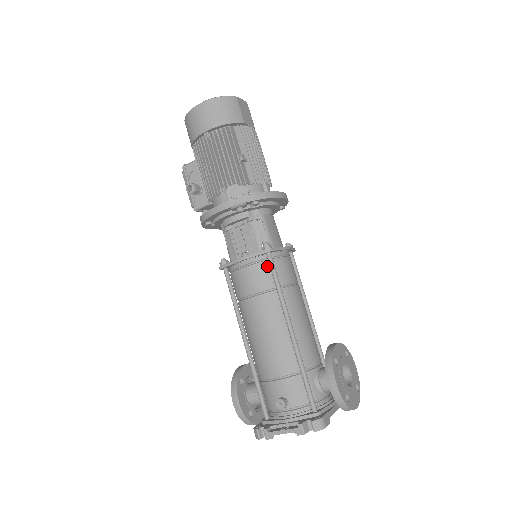
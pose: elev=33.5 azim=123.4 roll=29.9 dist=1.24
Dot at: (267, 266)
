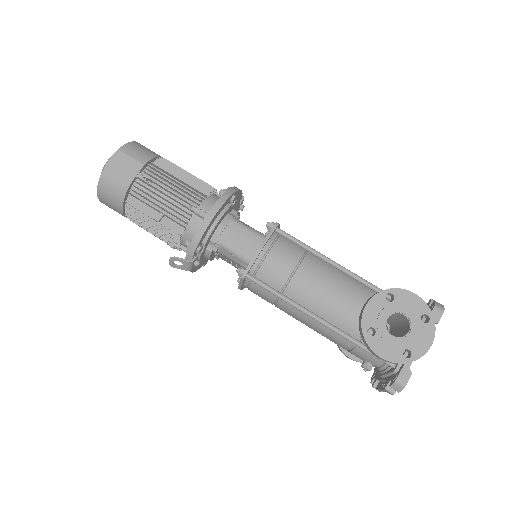
Dot at: occluded
